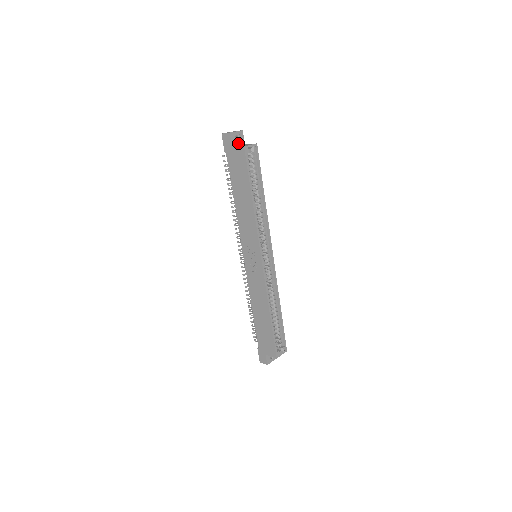
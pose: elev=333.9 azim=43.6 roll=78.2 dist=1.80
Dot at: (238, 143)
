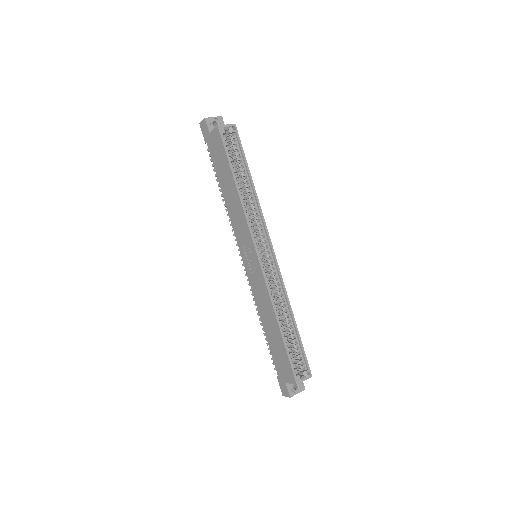
Dot at: occluded
